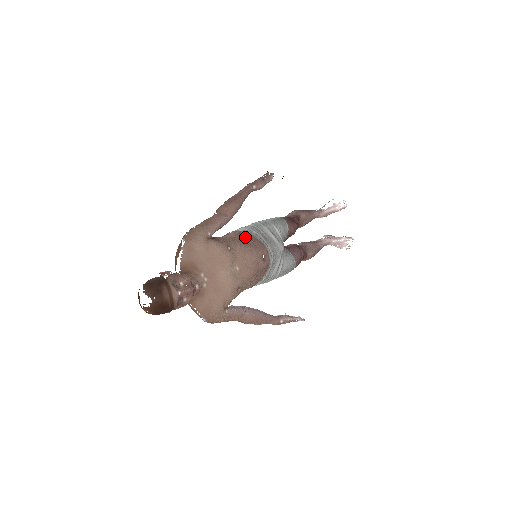
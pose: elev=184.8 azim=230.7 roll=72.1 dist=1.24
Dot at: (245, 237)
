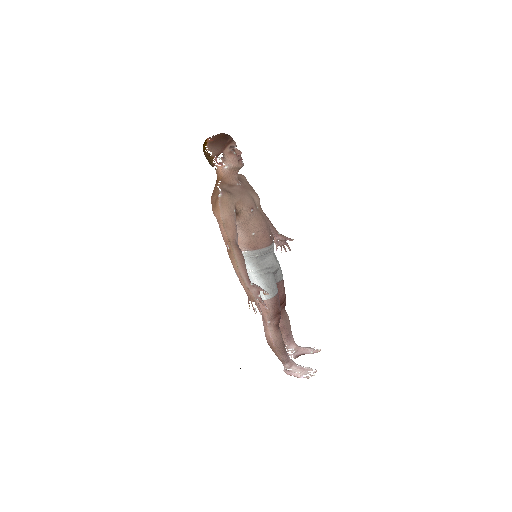
Dot at: occluded
